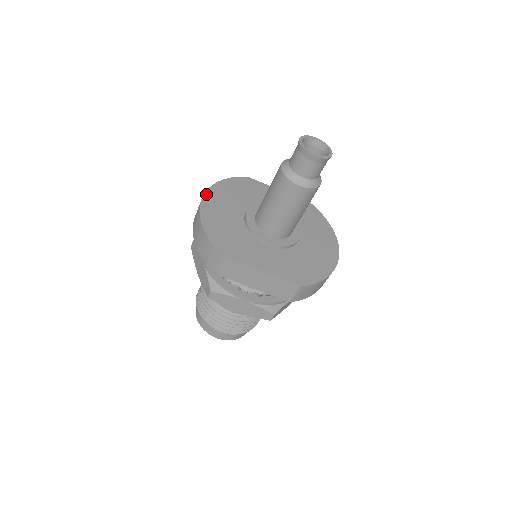
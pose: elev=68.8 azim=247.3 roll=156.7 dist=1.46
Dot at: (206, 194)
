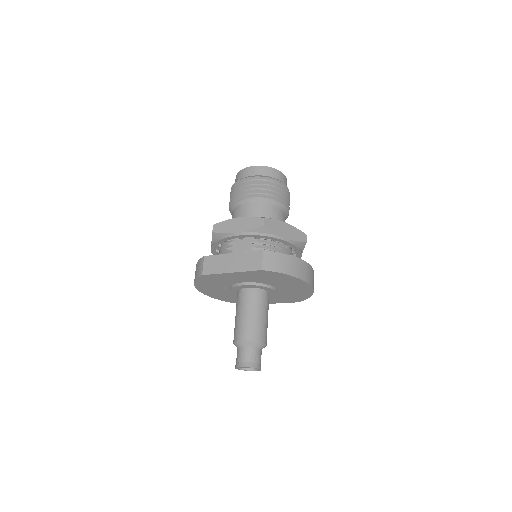
Dot at: (200, 291)
